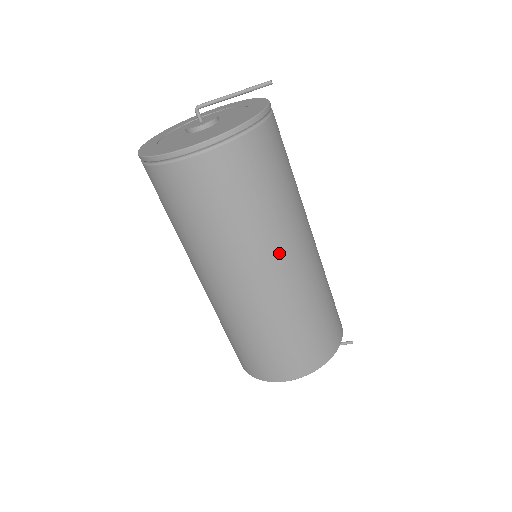
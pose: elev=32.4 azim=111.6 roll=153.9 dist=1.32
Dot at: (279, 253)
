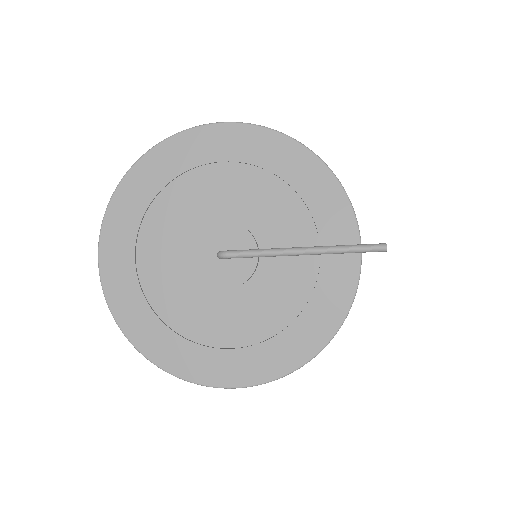
Dot at: occluded
